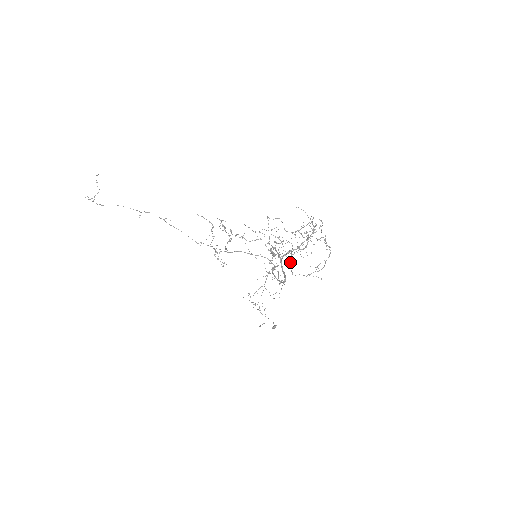
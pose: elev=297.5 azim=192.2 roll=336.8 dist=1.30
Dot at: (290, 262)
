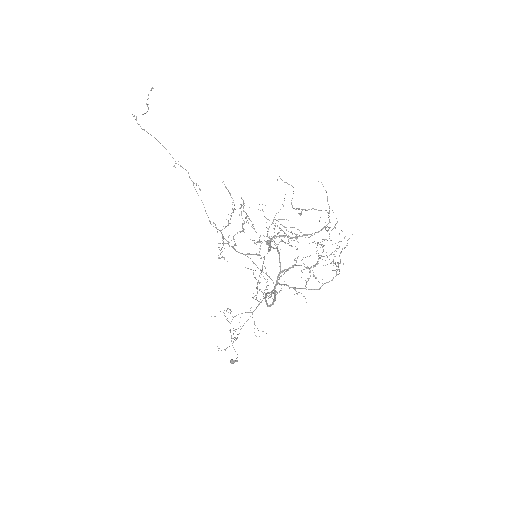
Dot at: occluded
